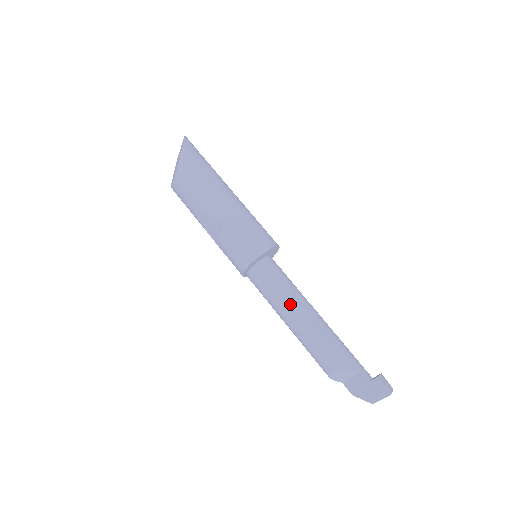
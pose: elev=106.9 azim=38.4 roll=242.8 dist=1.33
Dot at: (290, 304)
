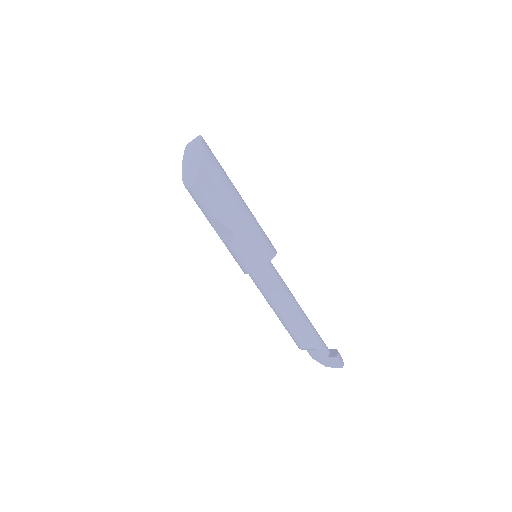
Dot at: (281, 300)
